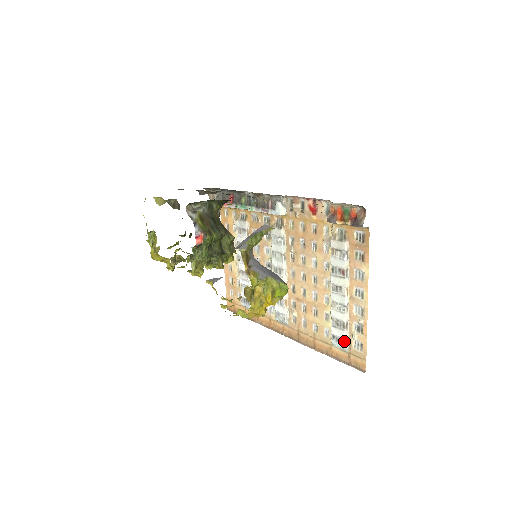
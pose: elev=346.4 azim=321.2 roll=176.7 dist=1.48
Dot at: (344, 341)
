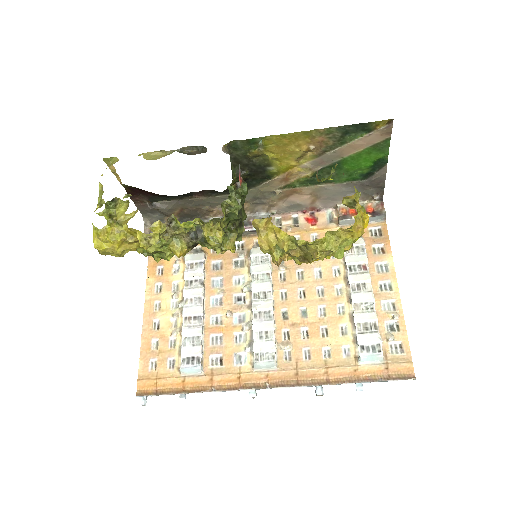
Dot at: (380, 346)
